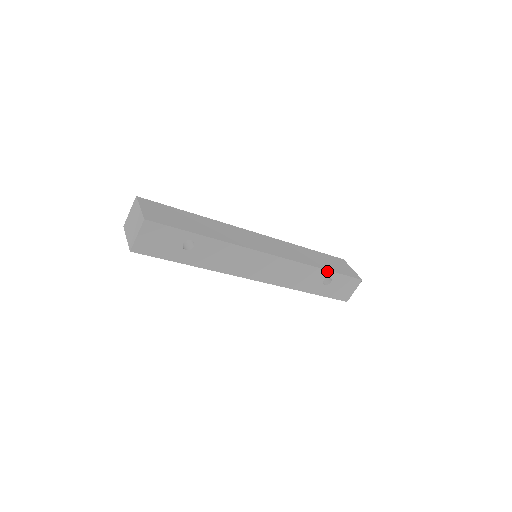
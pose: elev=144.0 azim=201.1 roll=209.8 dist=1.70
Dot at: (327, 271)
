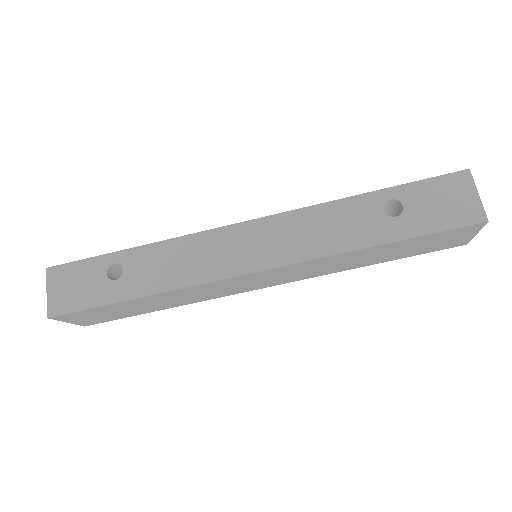
Dot at: (373, 194)
